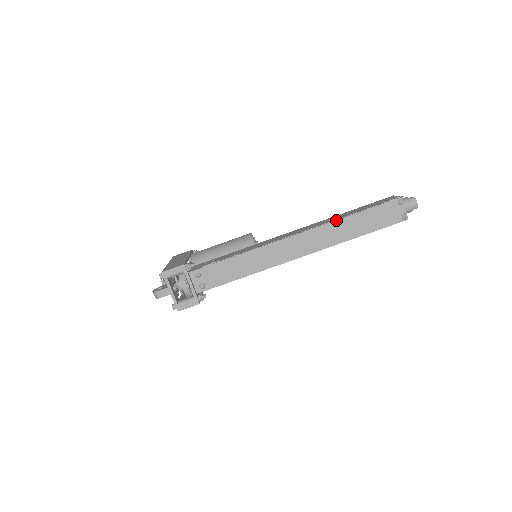
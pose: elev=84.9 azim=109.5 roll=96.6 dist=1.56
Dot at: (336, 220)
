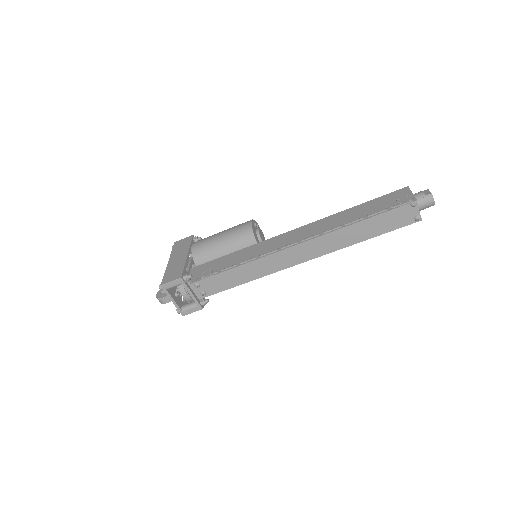
Dot at: (338, 229)
